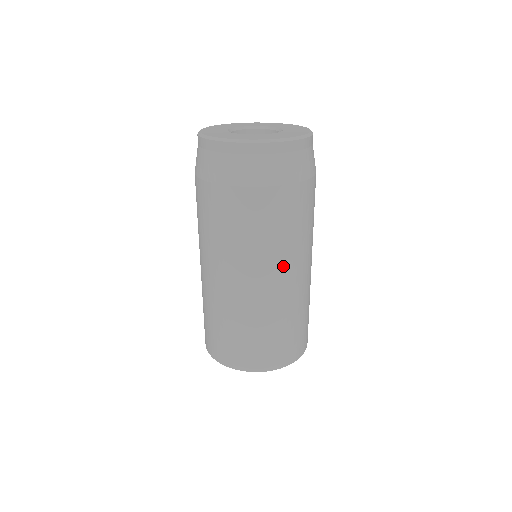
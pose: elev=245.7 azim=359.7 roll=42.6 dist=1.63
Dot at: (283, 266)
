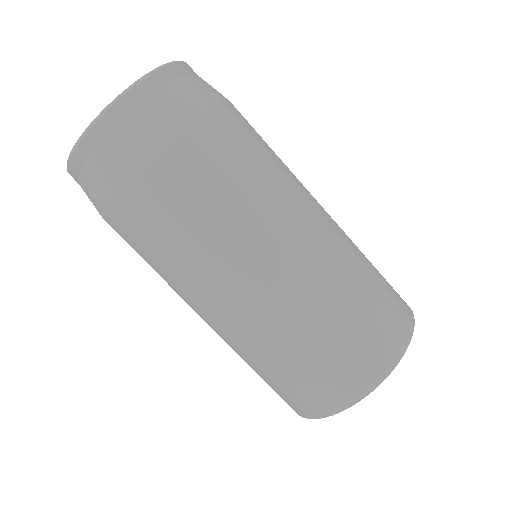
Dot at: (252, 252)
